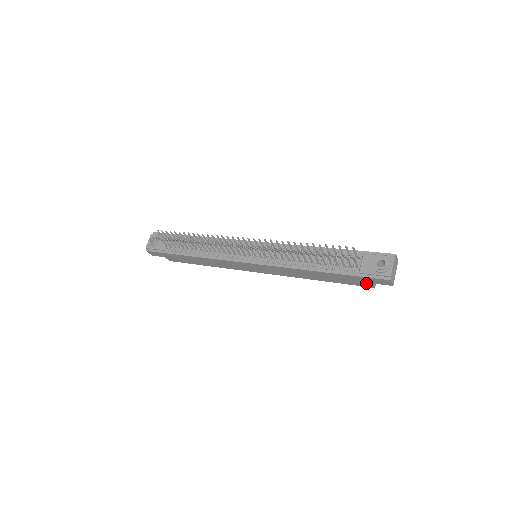
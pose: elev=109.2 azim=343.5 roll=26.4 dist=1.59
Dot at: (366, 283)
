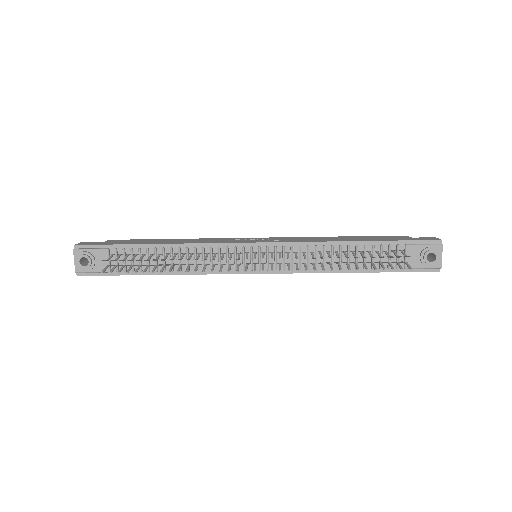
Dot at: occluded
